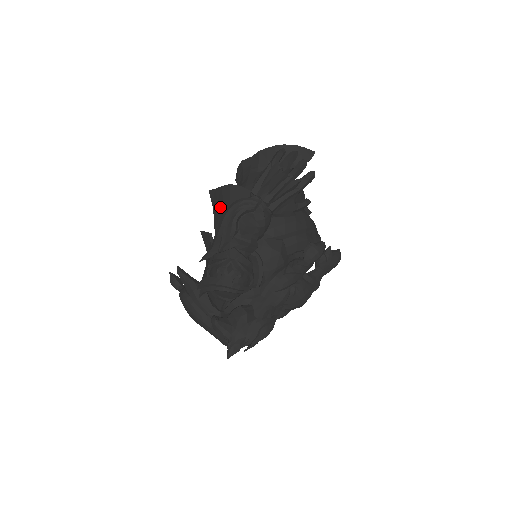
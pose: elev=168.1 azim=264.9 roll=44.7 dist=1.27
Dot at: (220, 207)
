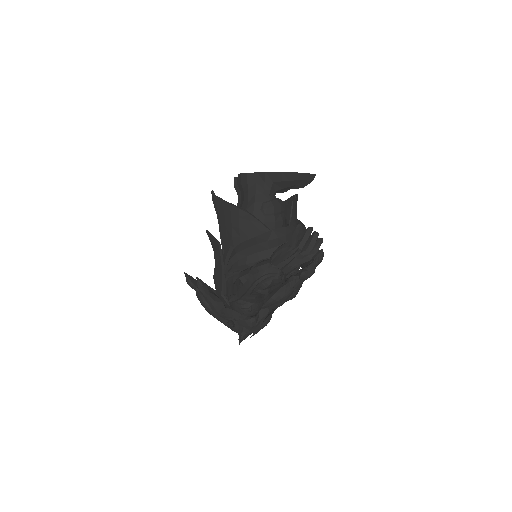
Dot at: (228, 224)
